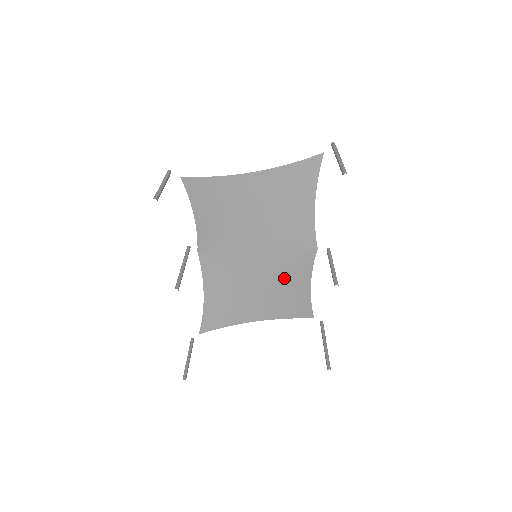
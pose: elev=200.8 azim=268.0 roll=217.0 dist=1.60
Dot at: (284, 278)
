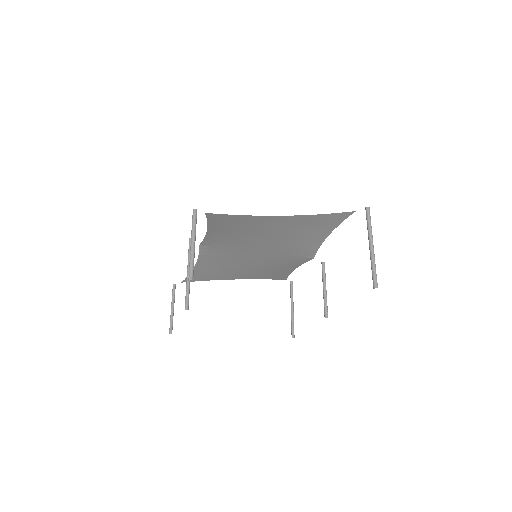
Dot at: (274, 265)
